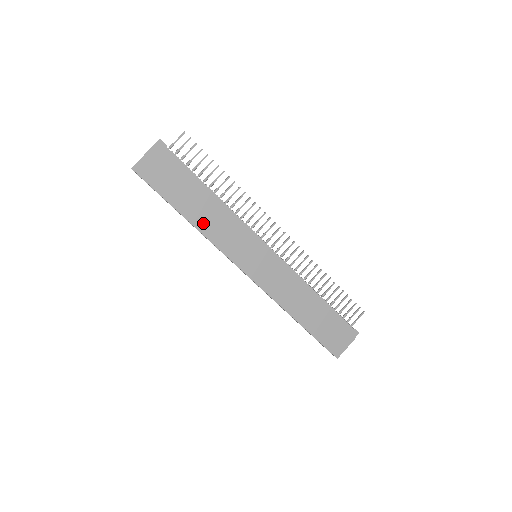
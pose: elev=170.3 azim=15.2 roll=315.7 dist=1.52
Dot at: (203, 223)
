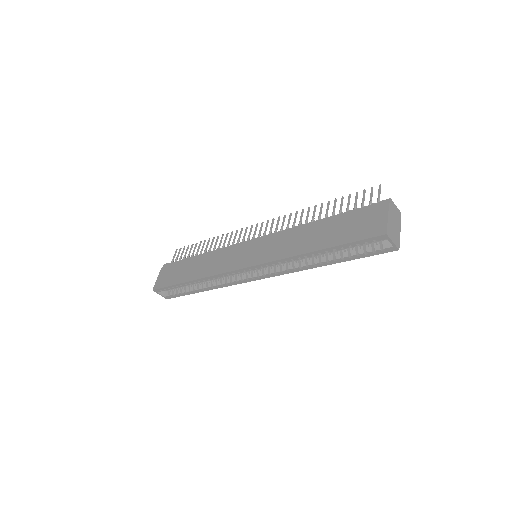
Dot at: (201, 272)
